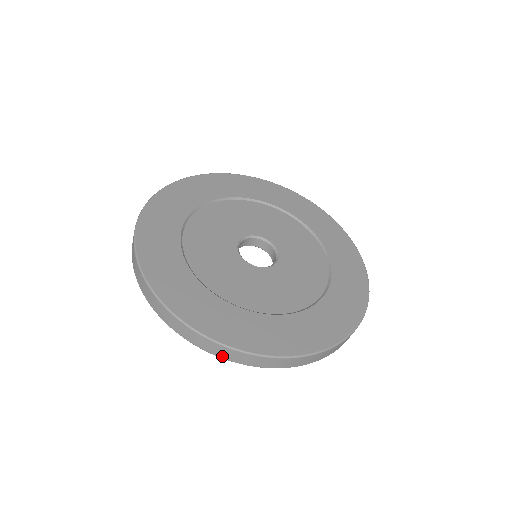
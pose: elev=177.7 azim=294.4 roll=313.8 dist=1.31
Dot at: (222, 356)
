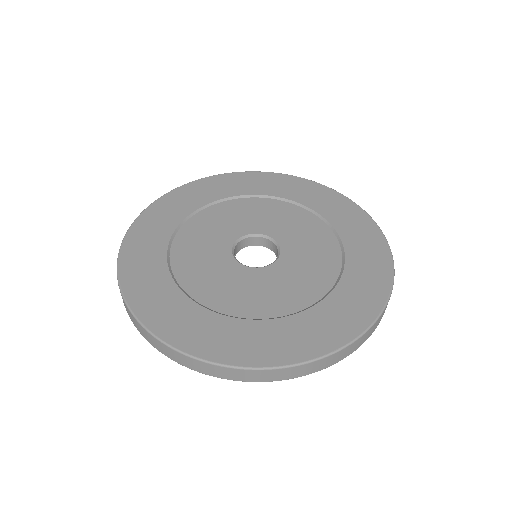
Dot at: (236, 379)
